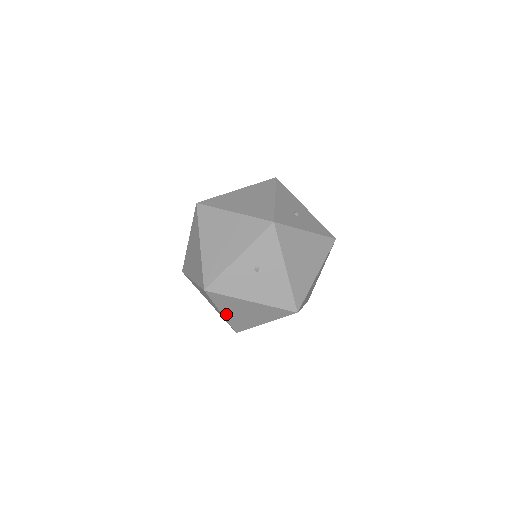
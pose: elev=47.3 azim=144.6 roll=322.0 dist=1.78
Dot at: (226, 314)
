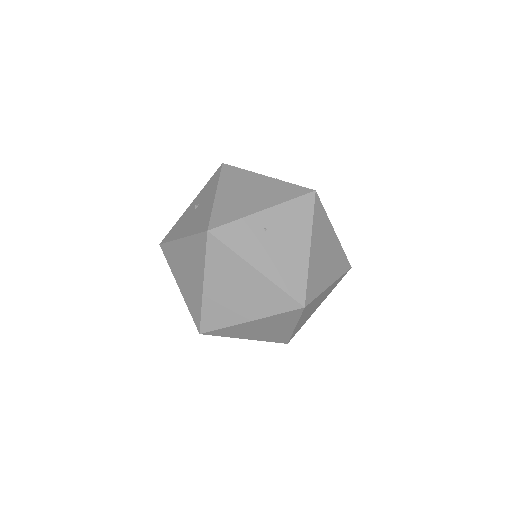
Dot at: (181, 287)
